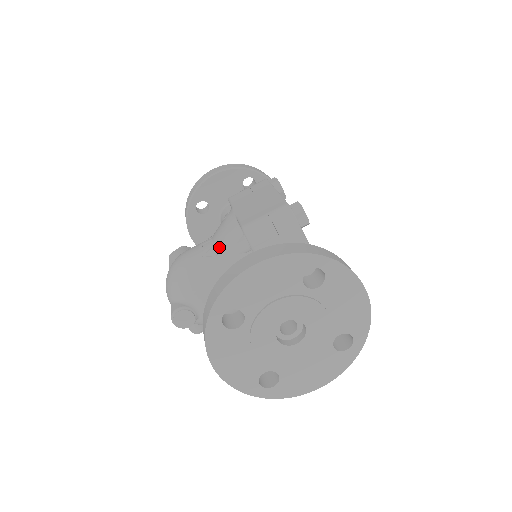
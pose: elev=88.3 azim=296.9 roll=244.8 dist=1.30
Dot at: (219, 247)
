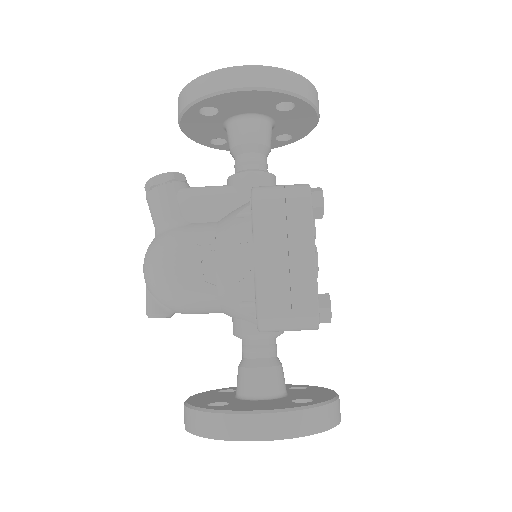
Dot at: (222, 284)
